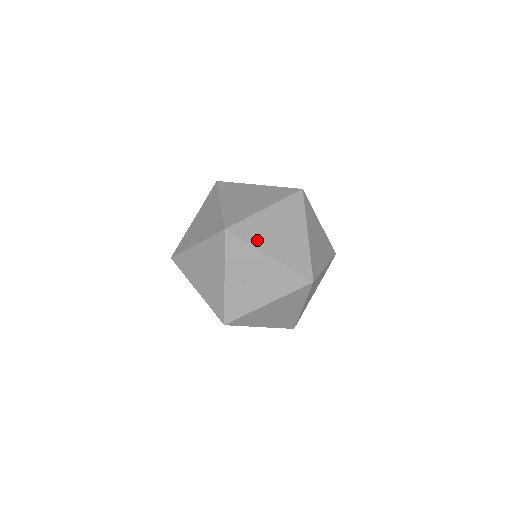
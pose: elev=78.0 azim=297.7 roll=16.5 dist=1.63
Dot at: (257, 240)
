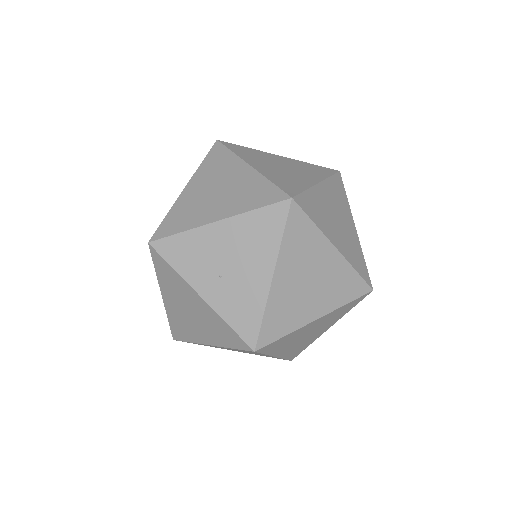
Dot at: (192, 221)
